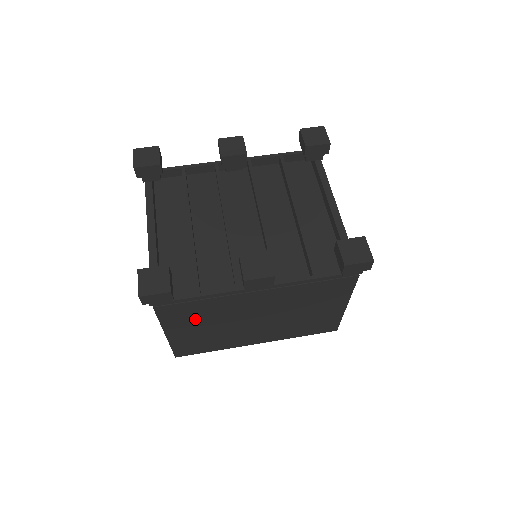
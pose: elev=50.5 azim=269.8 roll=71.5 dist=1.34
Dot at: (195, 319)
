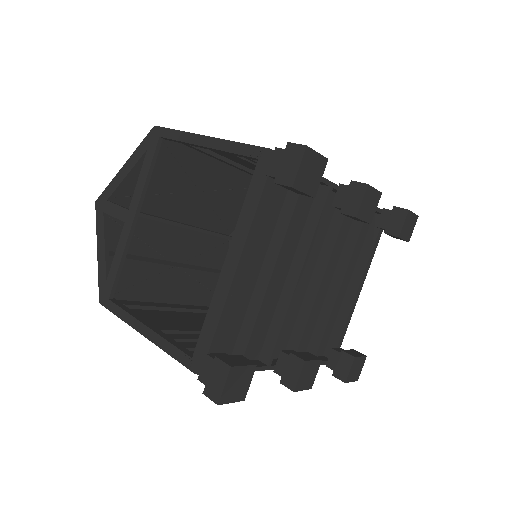
Dot at: occluded
